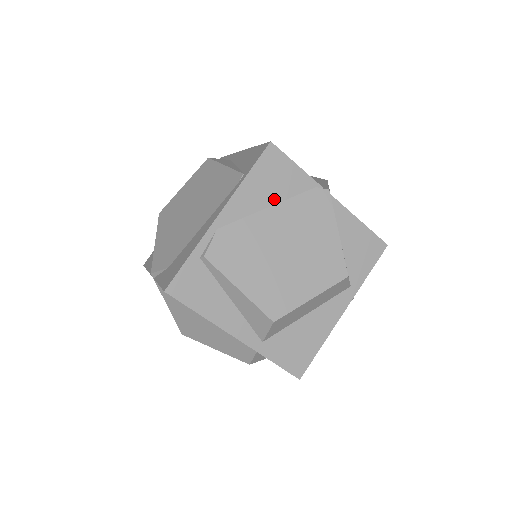
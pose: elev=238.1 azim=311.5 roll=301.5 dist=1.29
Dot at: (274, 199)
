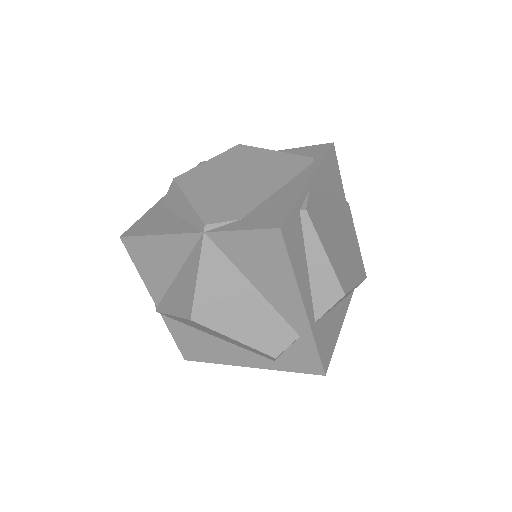
Dot at: (331, 190)
